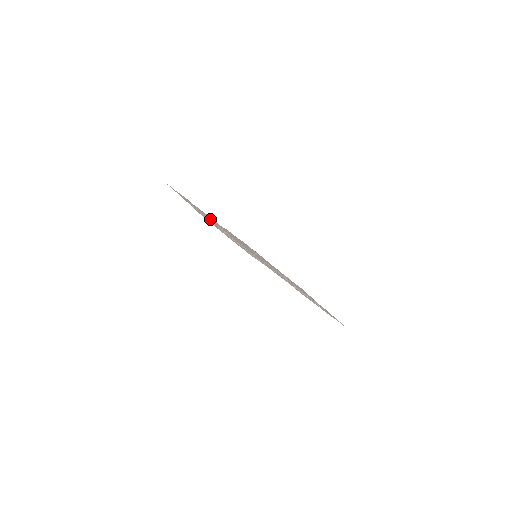
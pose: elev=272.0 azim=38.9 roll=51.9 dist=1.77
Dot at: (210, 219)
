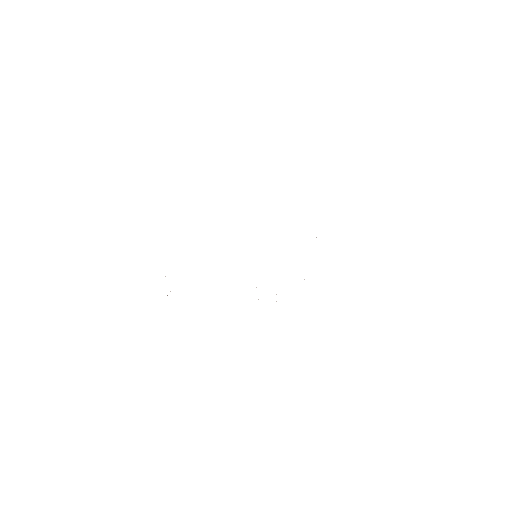
Dot at: occluded
